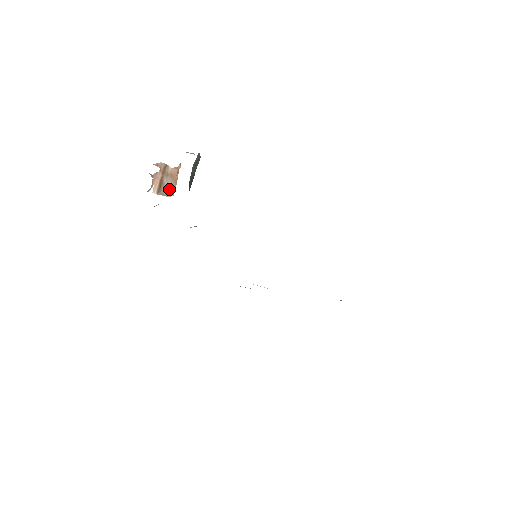
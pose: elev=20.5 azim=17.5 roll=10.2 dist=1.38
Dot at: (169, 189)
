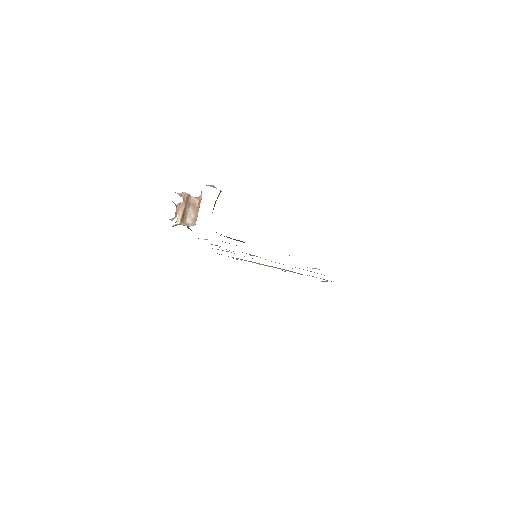
Dot at: (191, 218)
